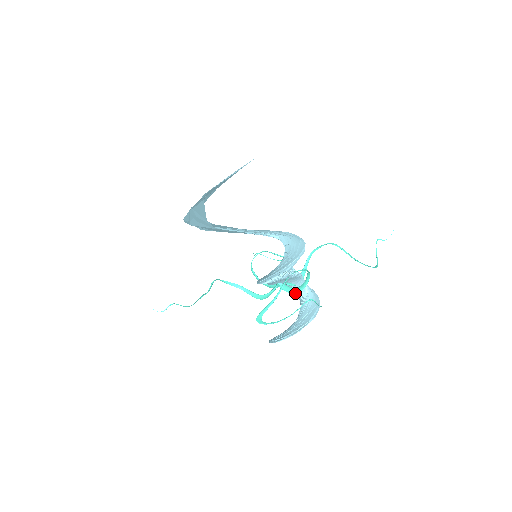
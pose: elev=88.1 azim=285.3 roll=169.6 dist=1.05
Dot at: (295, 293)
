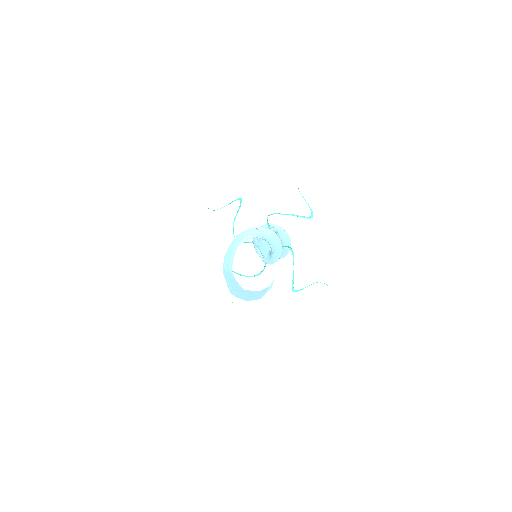
Dot at: occluded
